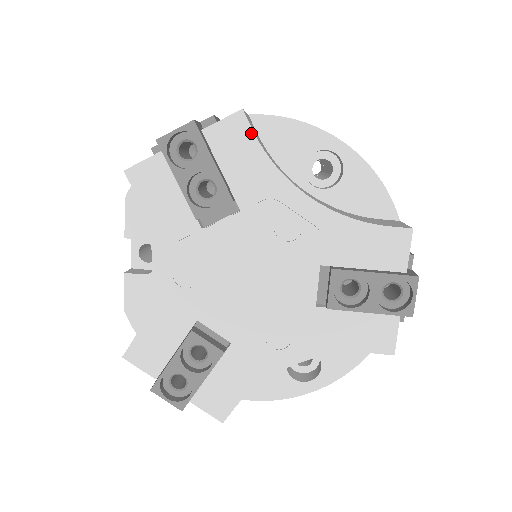
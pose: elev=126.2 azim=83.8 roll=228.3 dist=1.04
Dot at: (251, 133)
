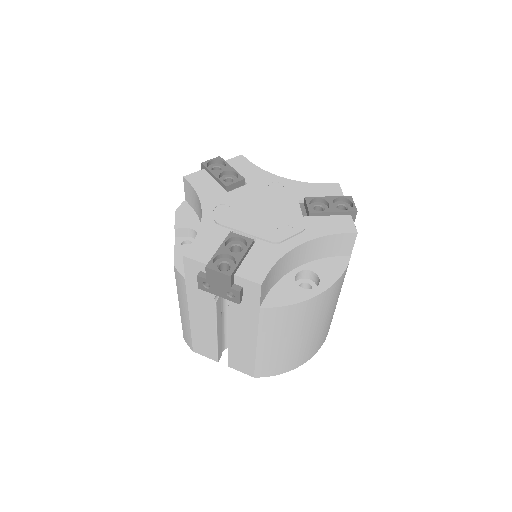
Dot at: (248, 161)
